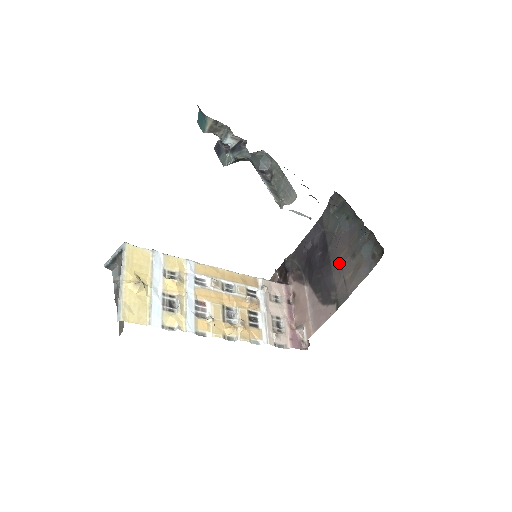
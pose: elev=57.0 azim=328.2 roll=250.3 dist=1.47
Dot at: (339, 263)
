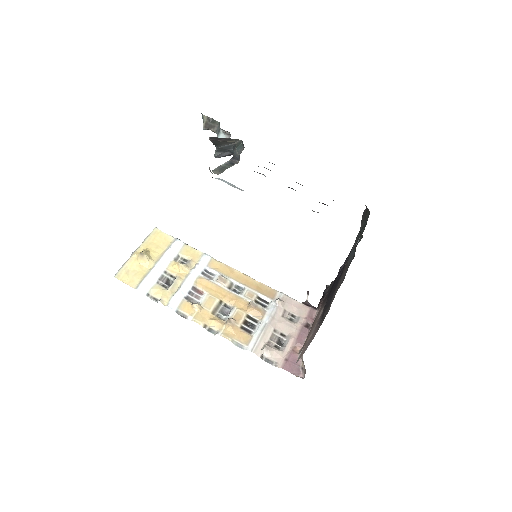
Dot at: (341, 277)
